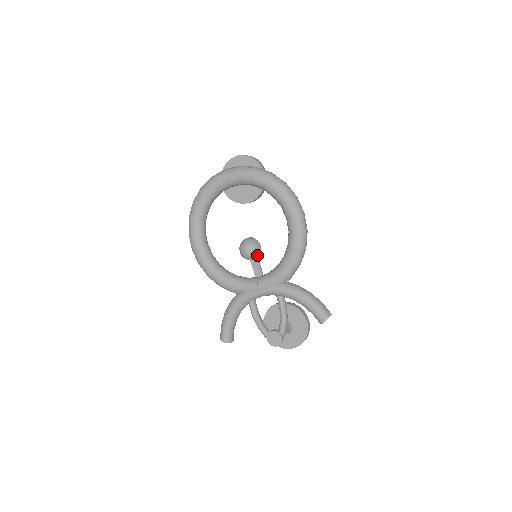
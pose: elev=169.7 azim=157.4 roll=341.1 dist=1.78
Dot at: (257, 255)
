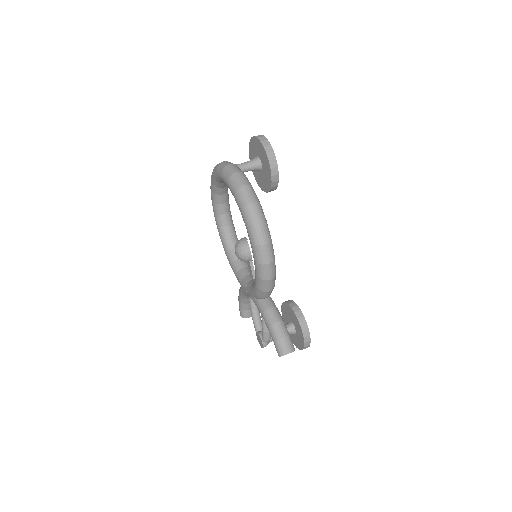
Dot at: (247, 260)
